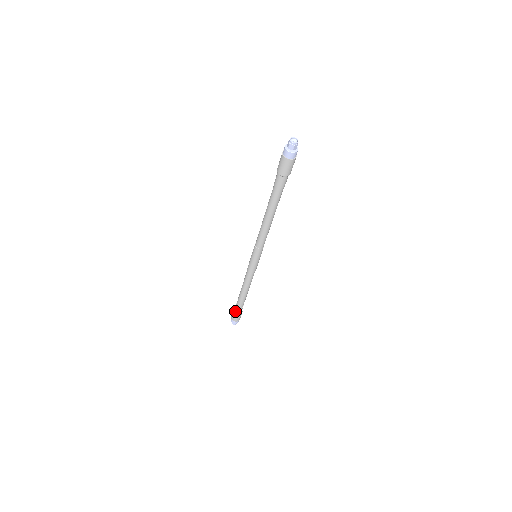
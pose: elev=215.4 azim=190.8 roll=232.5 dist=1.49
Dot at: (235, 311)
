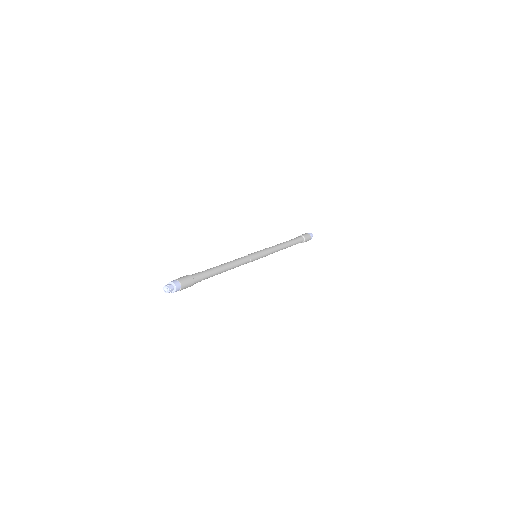
Dot at: occluded
